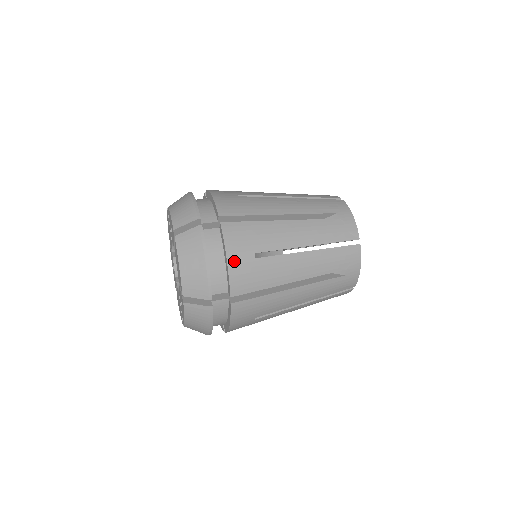
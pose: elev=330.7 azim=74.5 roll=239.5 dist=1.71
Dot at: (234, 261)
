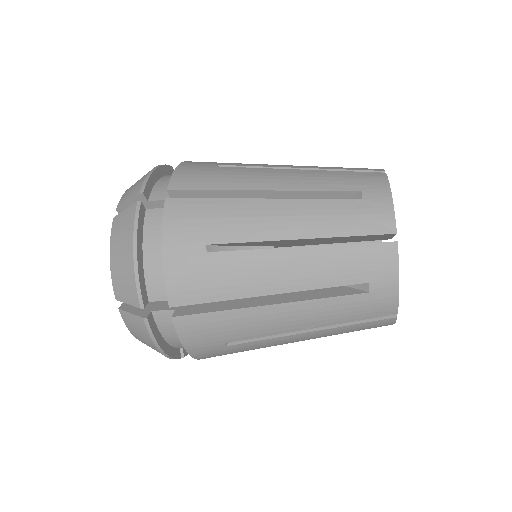
Dot at: (173, 254)
